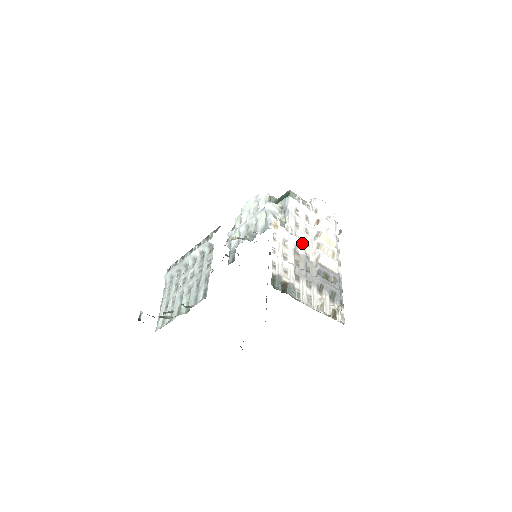
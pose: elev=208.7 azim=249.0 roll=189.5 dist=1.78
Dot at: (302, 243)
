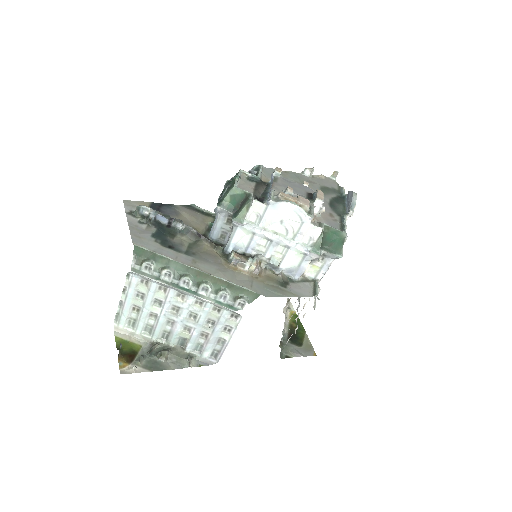
Dot at: occluded
